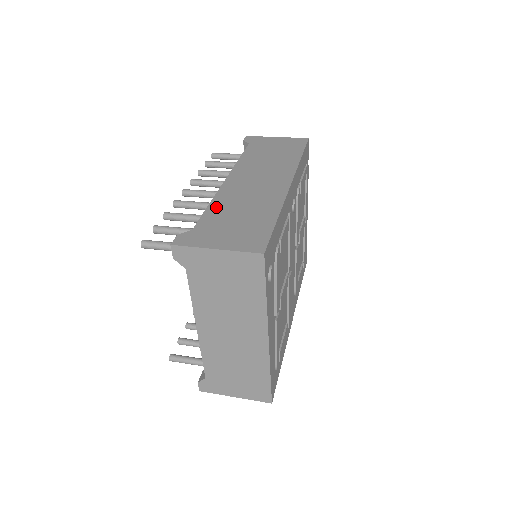
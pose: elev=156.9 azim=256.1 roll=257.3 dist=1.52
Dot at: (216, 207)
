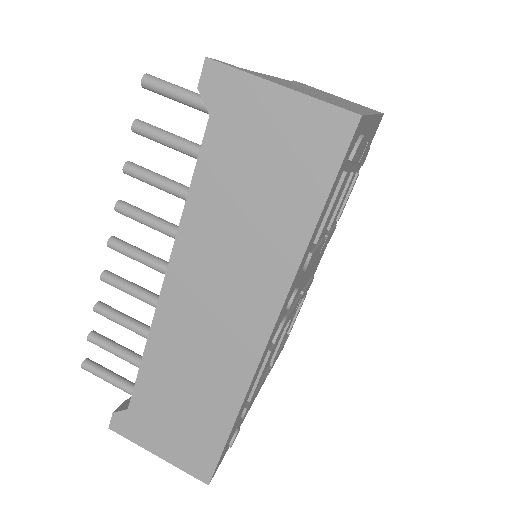
Dot at: (152, 368)
